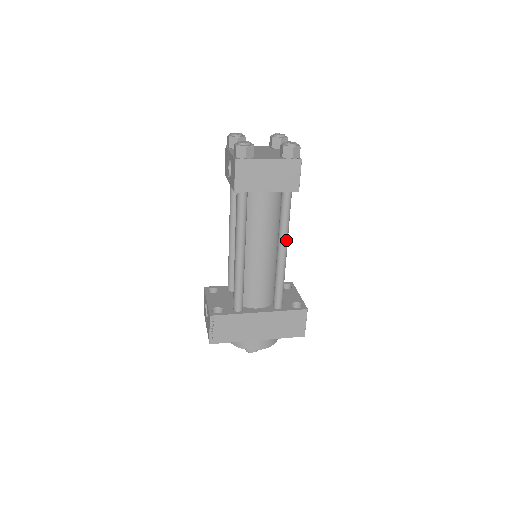
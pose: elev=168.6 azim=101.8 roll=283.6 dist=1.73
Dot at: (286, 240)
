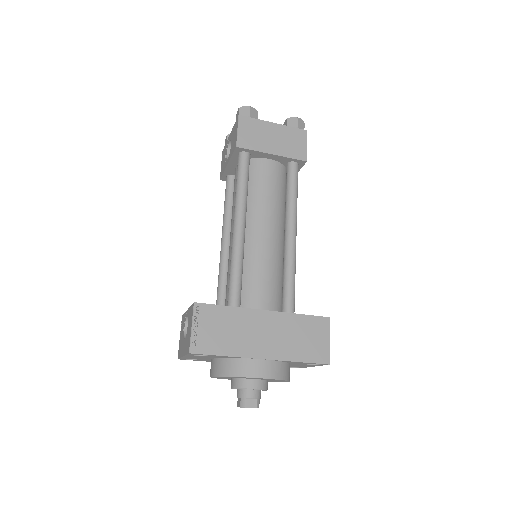
Dot at: (295, 218)
